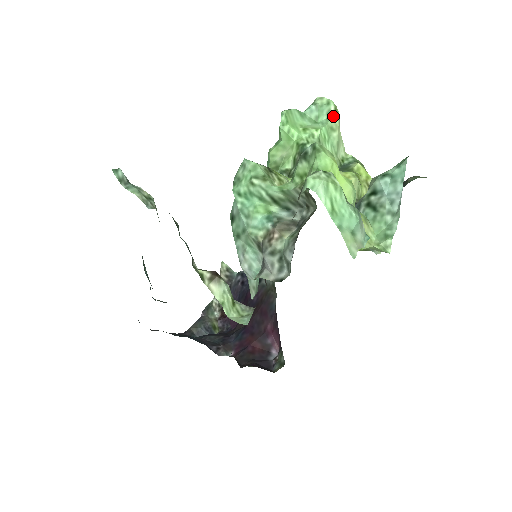
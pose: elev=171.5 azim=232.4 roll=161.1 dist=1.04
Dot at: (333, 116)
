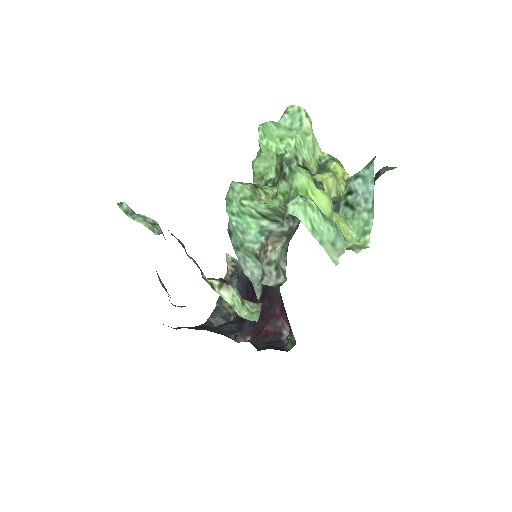
Dot at: (305, 122)
